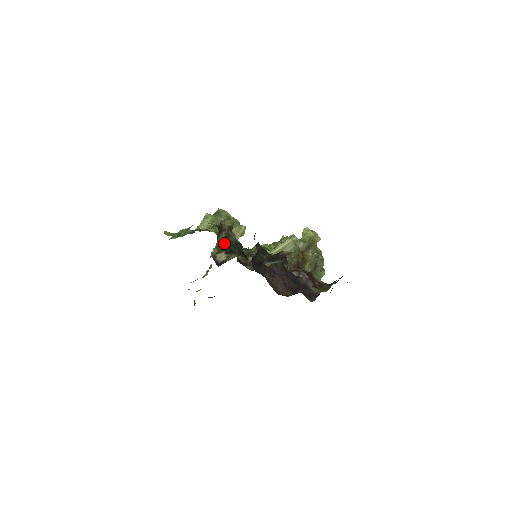
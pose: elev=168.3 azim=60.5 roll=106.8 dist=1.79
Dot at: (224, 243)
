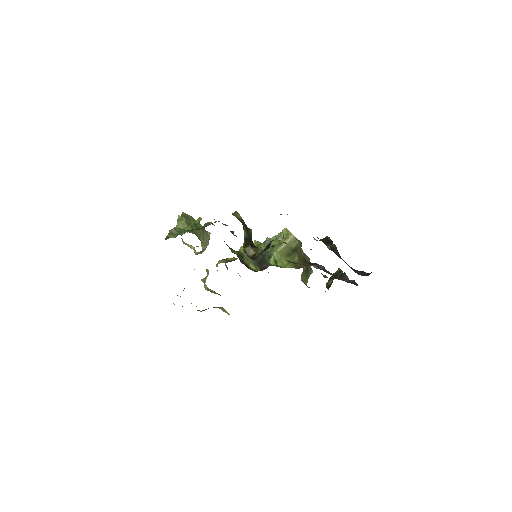
Dot at: (247, 236)
